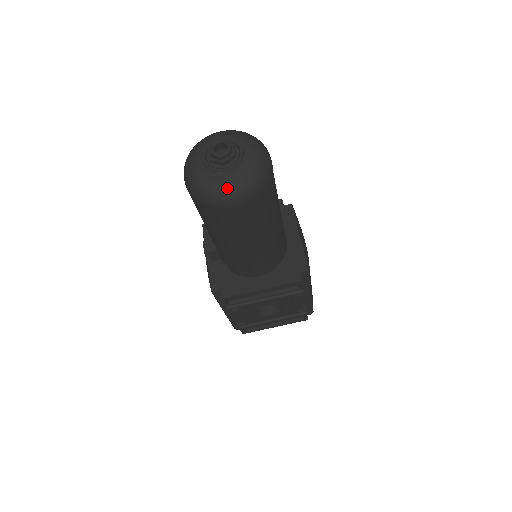
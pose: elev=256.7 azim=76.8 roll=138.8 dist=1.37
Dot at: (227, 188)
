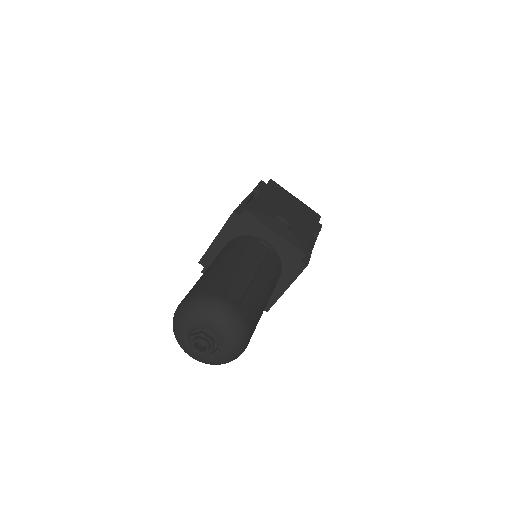
Dot at: (231, 358)
